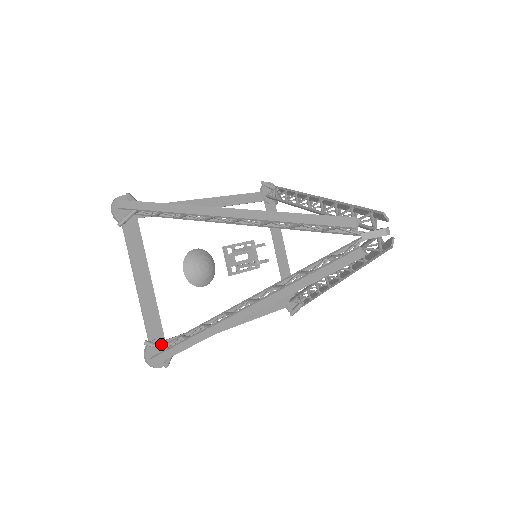
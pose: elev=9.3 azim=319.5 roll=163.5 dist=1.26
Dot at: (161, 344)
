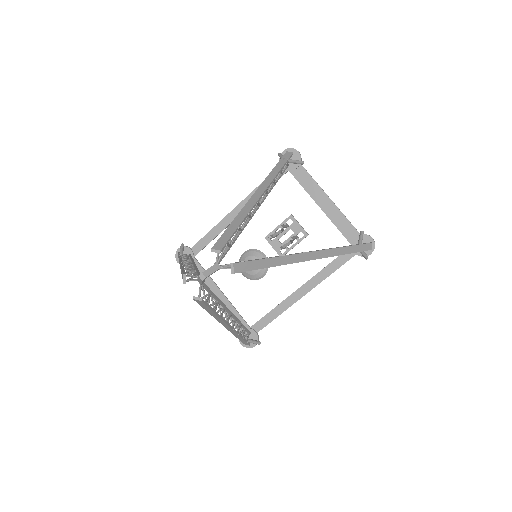
Dot at: occluded
